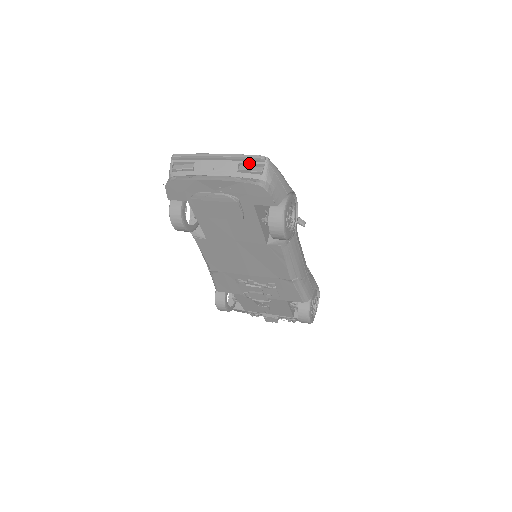
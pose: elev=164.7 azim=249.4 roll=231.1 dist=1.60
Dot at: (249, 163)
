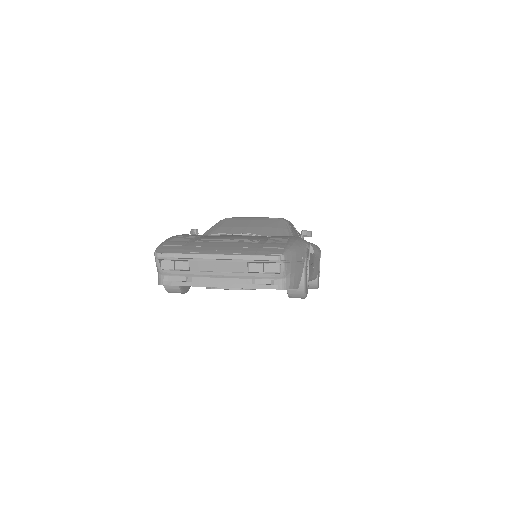
Dot at: (261, 262)
